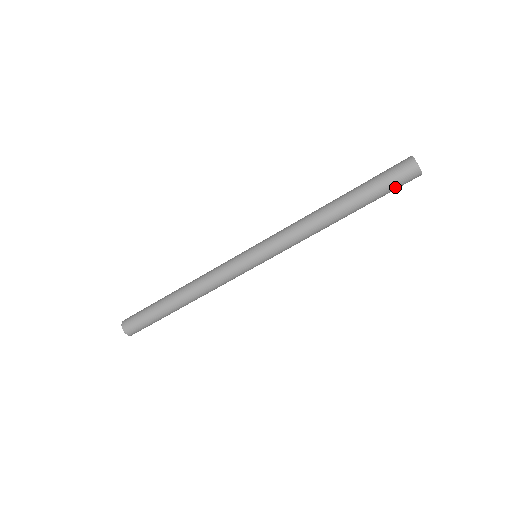
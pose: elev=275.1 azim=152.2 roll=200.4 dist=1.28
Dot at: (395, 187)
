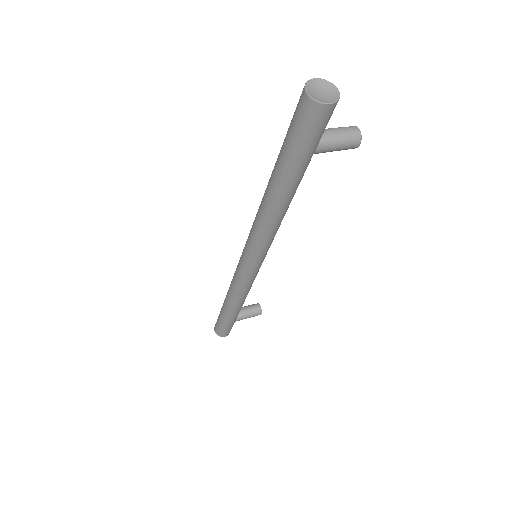
Dot at: (305, 138)
